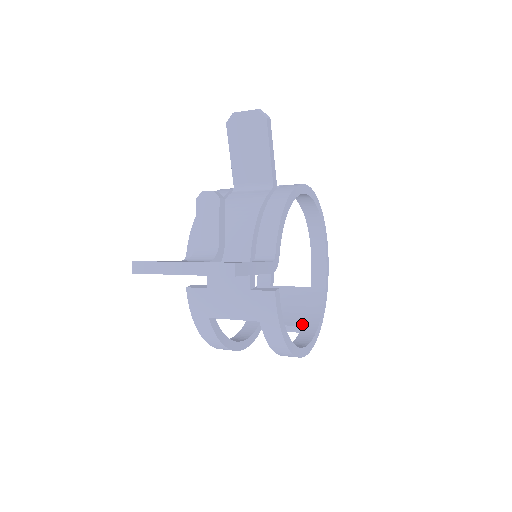
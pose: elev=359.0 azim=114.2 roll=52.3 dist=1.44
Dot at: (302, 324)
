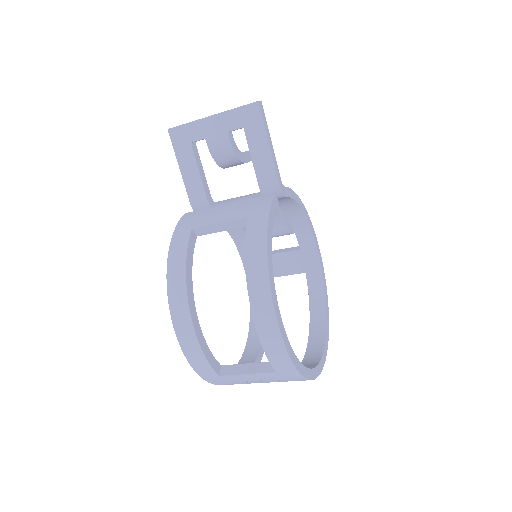
Dot at: occluded
